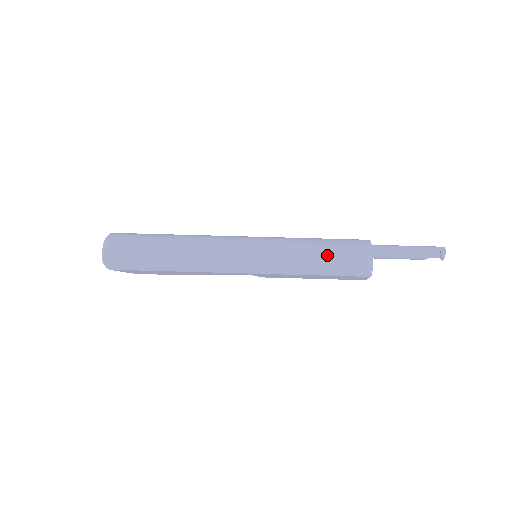
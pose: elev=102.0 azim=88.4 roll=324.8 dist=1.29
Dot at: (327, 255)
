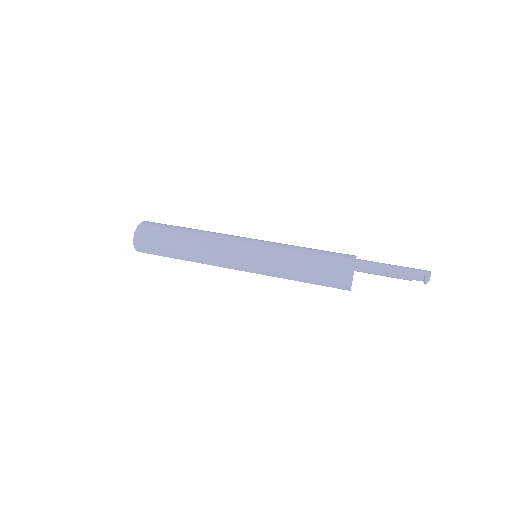
Dot at: (312, 267)
